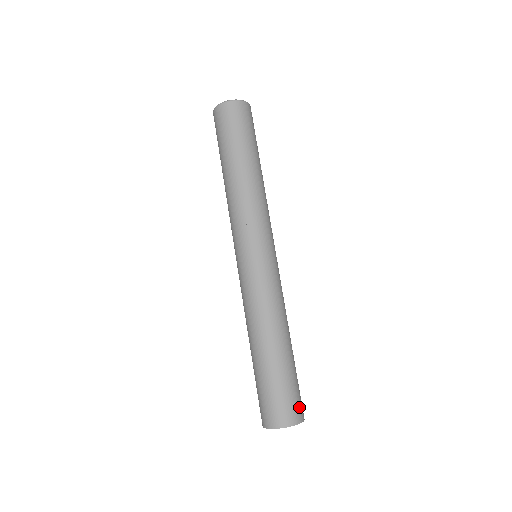
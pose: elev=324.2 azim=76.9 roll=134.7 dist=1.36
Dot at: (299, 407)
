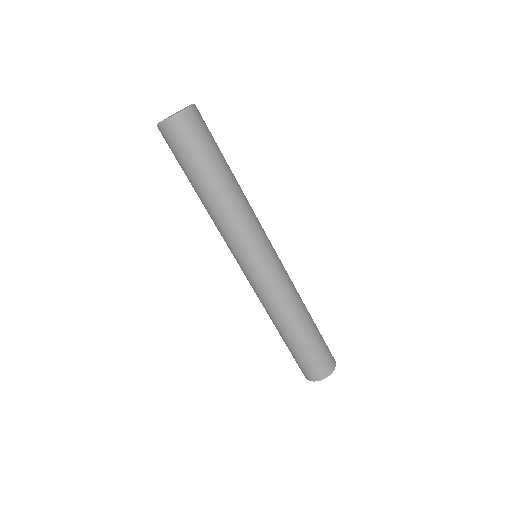
Dot at: occluded
